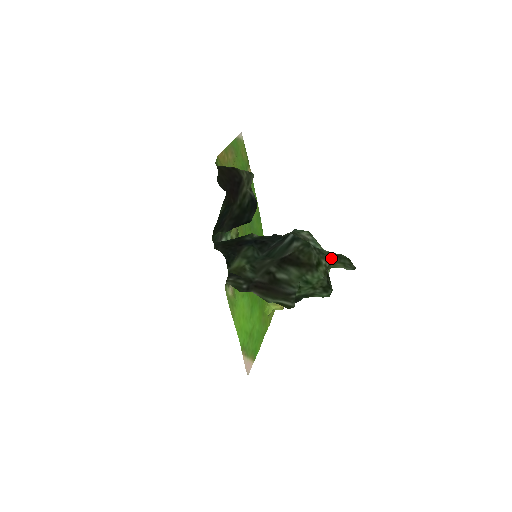
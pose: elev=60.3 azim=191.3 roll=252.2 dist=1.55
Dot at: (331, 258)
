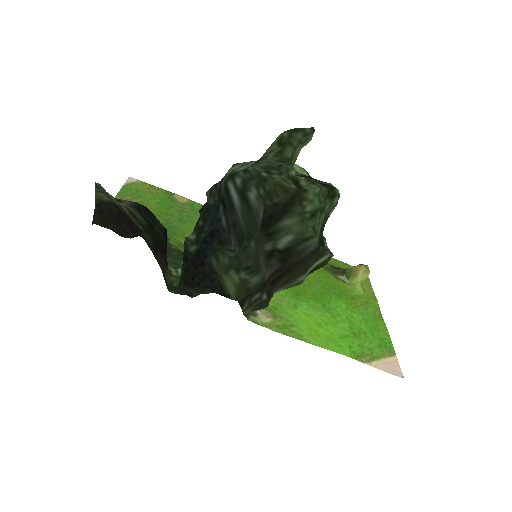
Dot at: (285, 157)
